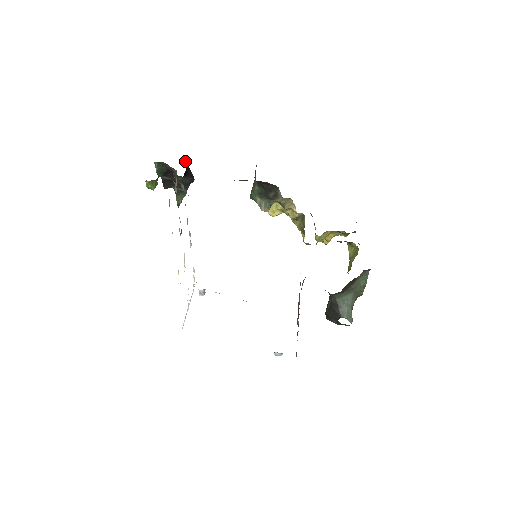
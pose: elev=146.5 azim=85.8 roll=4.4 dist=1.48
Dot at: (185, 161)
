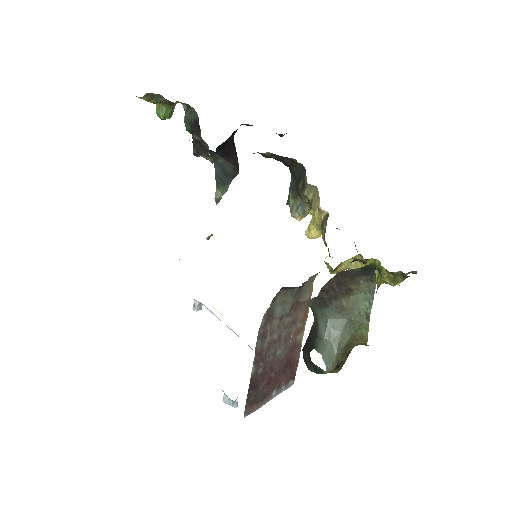
Dot at: (235, 148)
